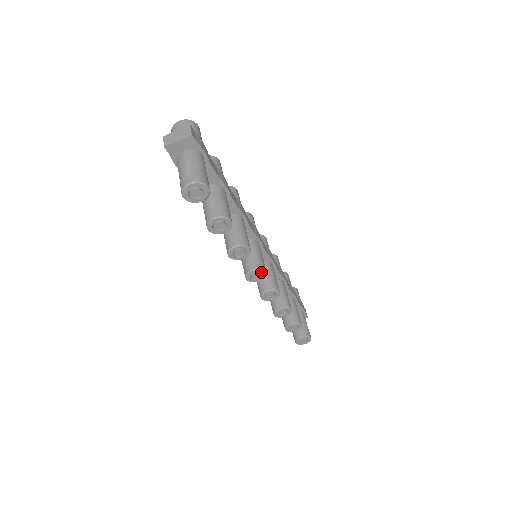
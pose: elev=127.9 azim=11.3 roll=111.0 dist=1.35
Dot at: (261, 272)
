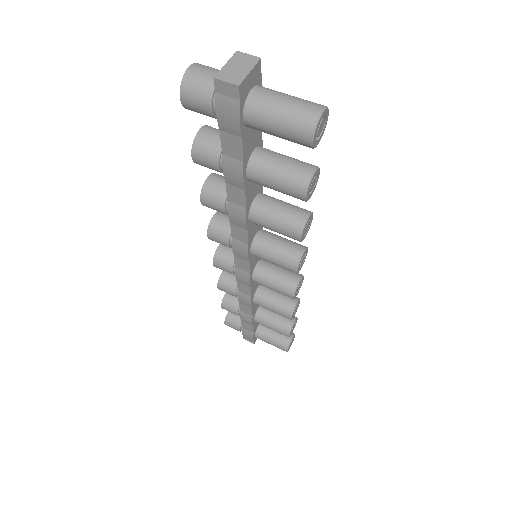
Dot at: (306, 252)
